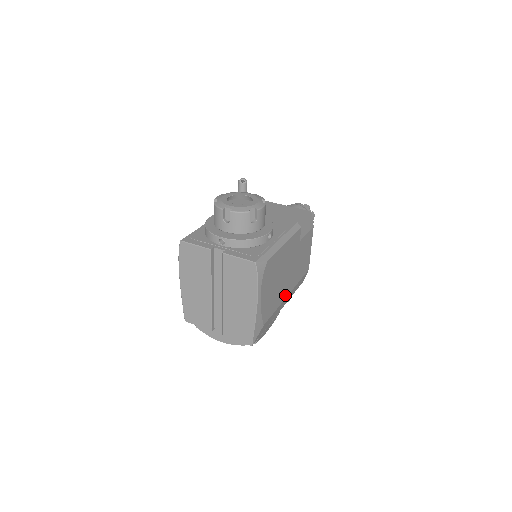
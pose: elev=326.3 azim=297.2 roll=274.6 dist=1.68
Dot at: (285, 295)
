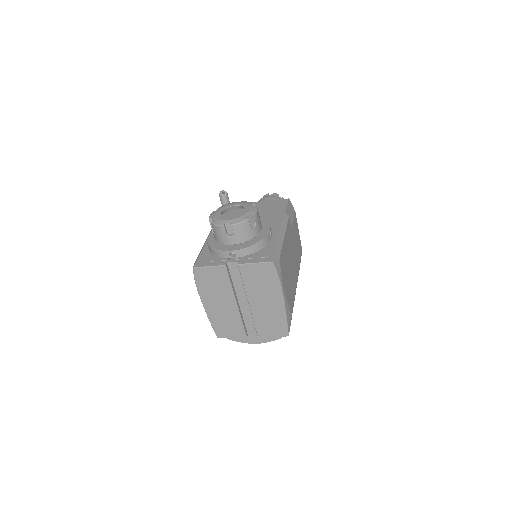
Dot at: (296, 281)
